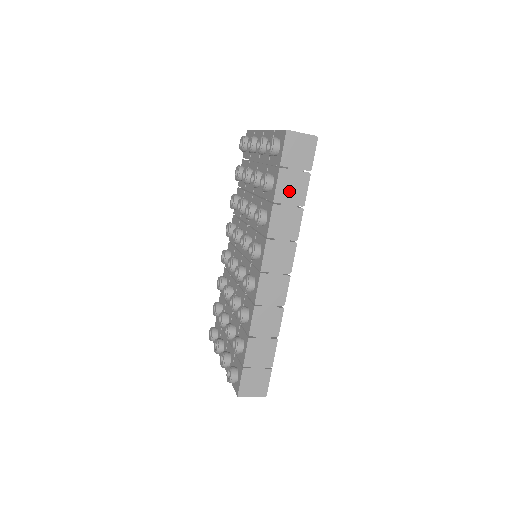
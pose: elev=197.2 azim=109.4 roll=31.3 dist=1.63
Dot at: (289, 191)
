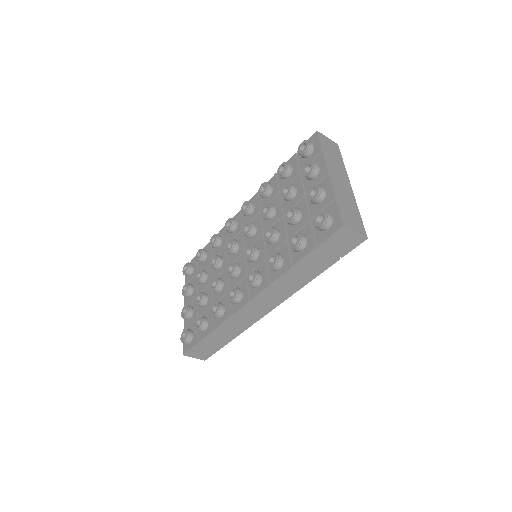
Dot at: (312, 264)
